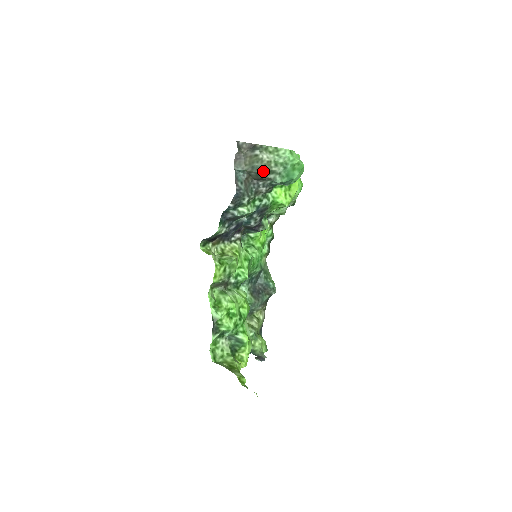
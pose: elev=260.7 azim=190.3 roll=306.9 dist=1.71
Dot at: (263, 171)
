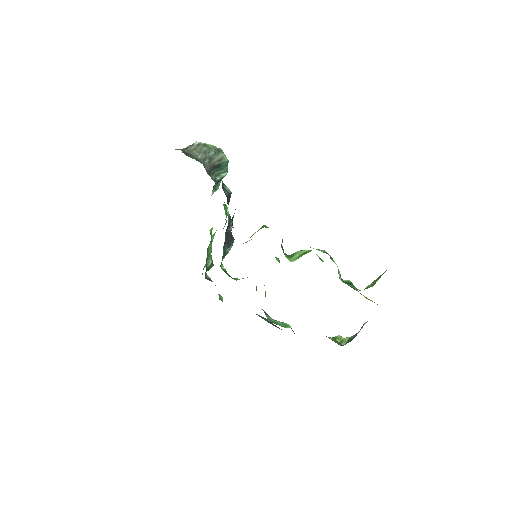
Dot at: (214, 152)
